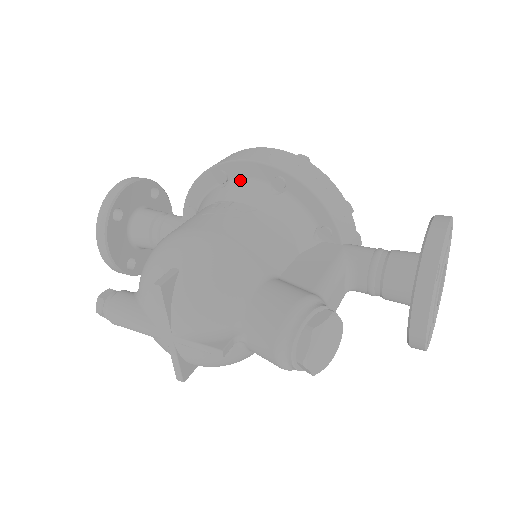
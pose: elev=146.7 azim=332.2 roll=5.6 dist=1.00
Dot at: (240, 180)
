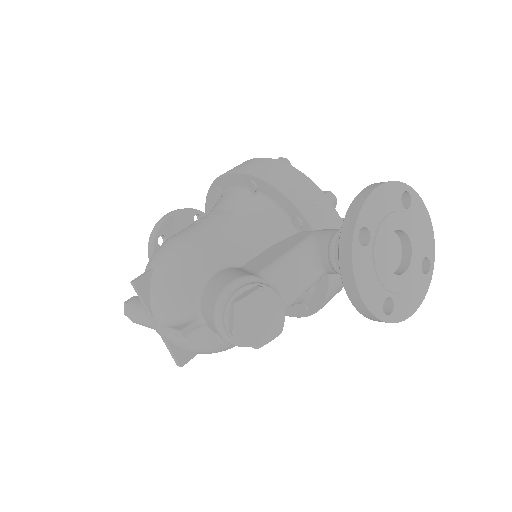
Dot at: (228, 191)
